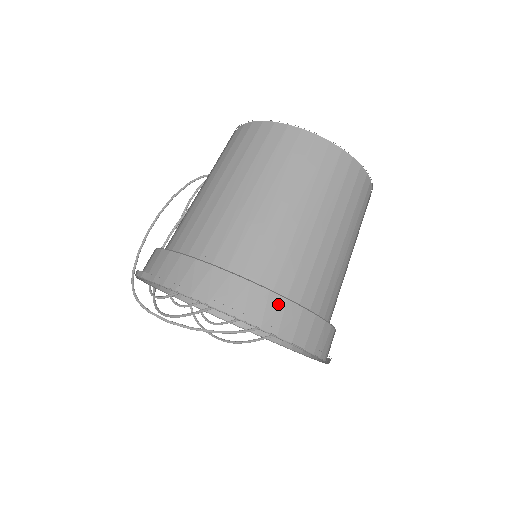
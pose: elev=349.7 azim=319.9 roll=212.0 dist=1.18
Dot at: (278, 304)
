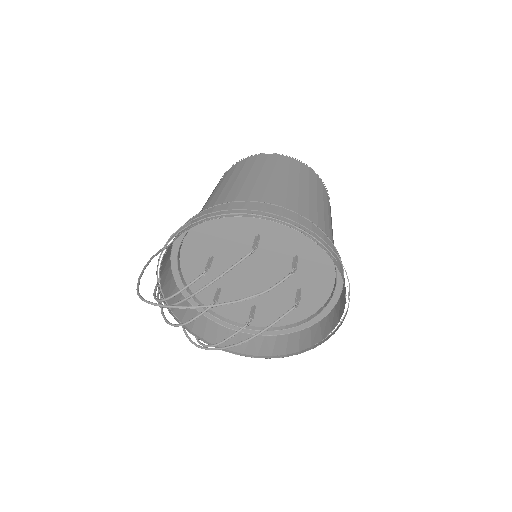
Dot at: (306, 223)
